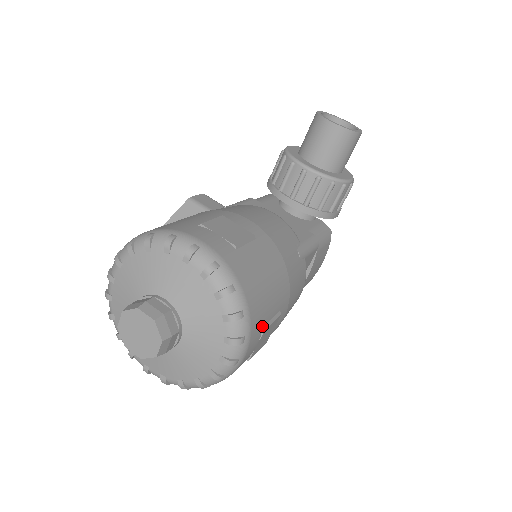
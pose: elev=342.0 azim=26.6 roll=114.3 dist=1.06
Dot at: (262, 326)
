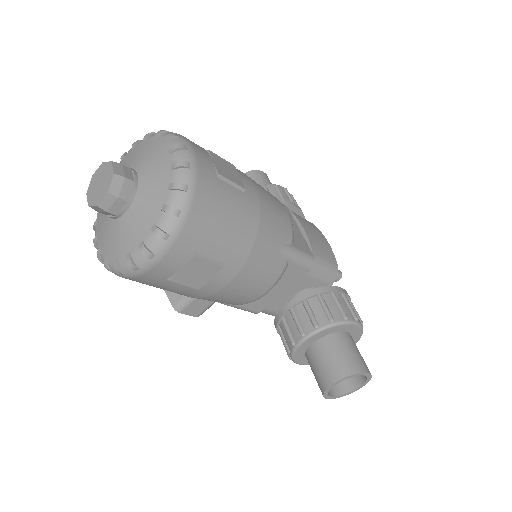
Dot at: (205, 150)
